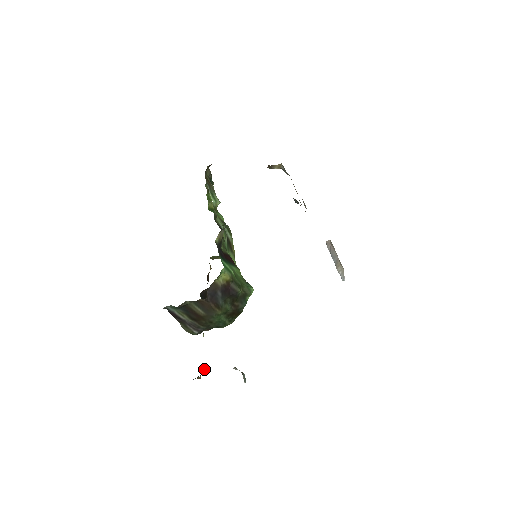
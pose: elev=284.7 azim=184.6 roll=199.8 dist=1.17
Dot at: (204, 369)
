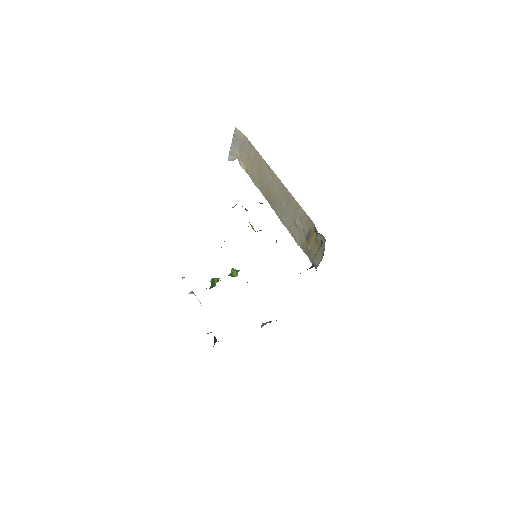
Dot at: occluded
